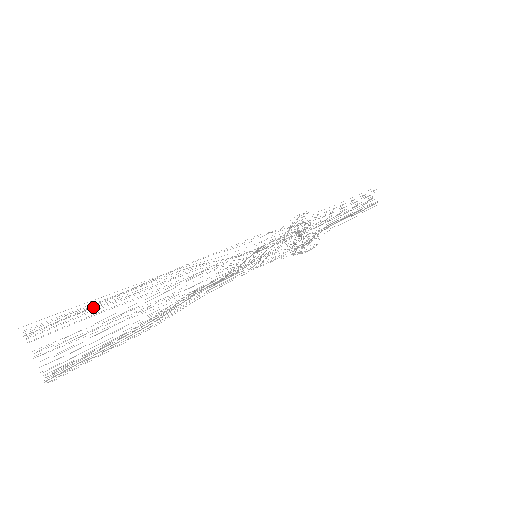
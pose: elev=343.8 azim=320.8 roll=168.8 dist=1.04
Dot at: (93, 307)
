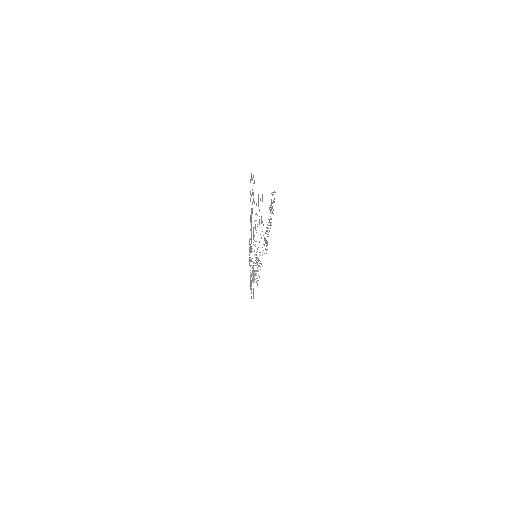
Dot at: occluded
